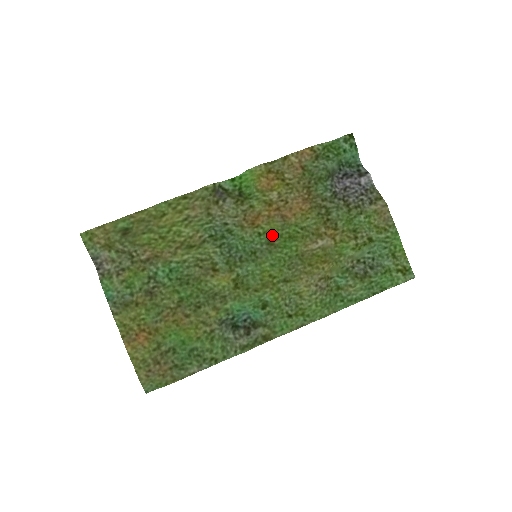
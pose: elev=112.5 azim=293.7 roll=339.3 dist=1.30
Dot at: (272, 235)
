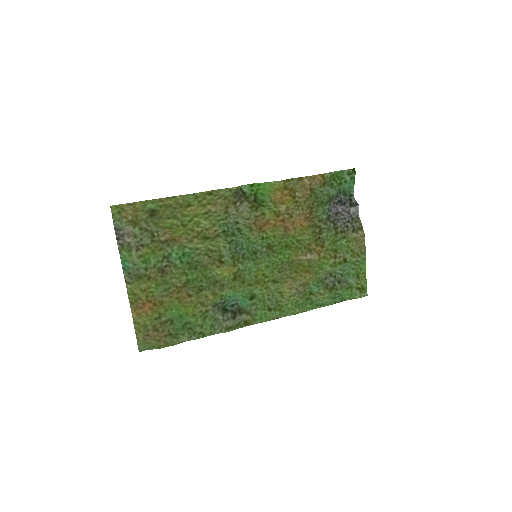
Dot at: (273, 241)
